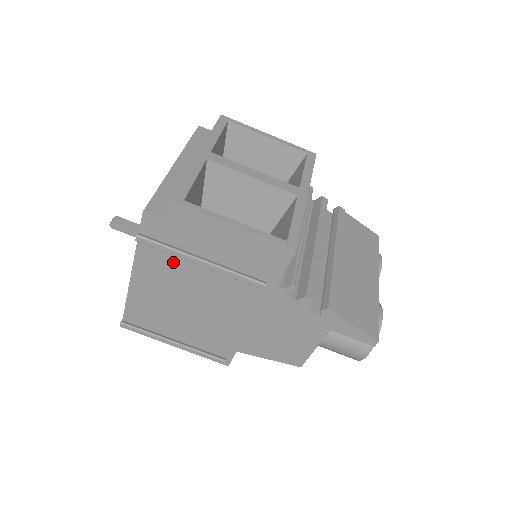
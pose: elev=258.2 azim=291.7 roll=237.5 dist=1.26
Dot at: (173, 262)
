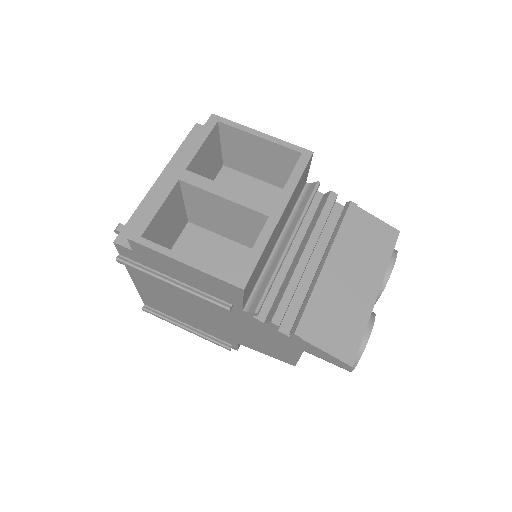
Dot at: occluded
